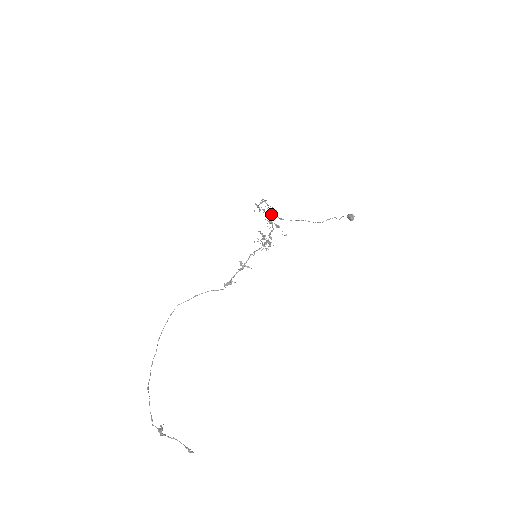
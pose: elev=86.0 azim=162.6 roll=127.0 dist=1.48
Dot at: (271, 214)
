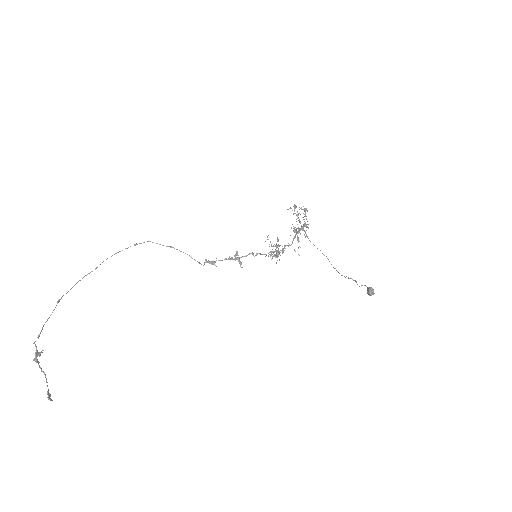
Dot at: (301, 226)
